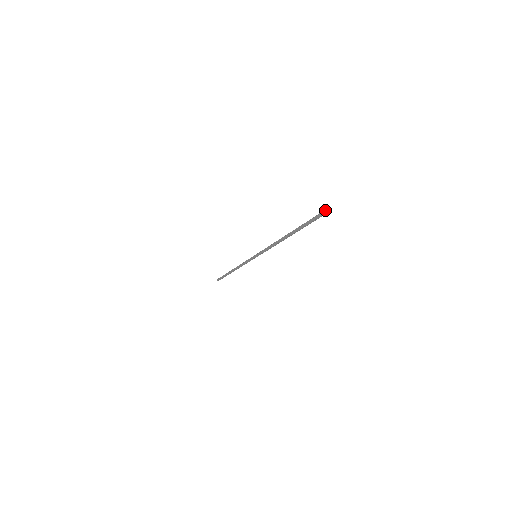
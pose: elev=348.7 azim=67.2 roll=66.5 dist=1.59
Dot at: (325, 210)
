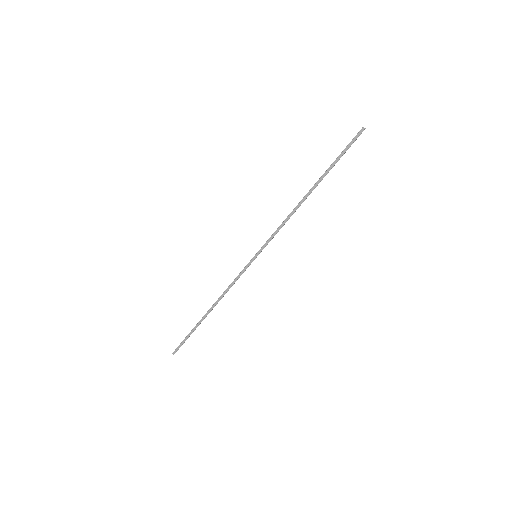
Dot at: occluded
